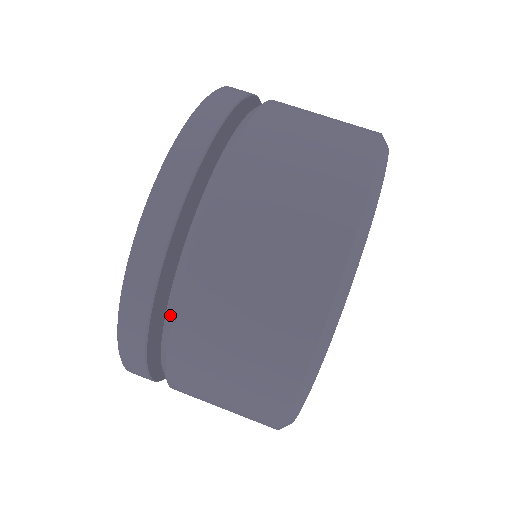
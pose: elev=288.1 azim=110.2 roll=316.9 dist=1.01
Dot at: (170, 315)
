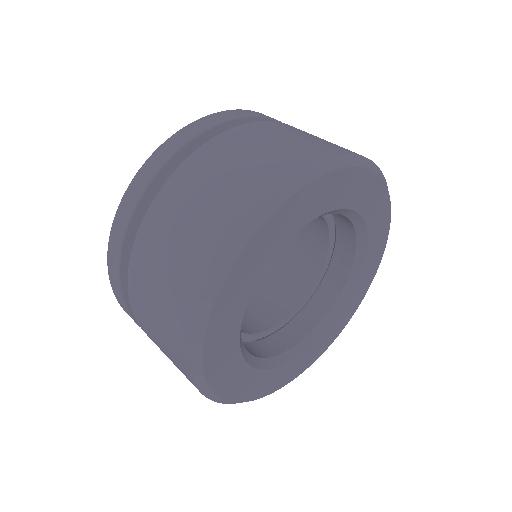
Dot at: (146, 213)
